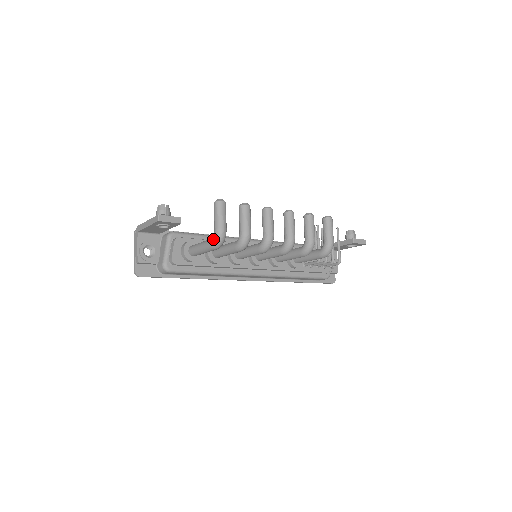
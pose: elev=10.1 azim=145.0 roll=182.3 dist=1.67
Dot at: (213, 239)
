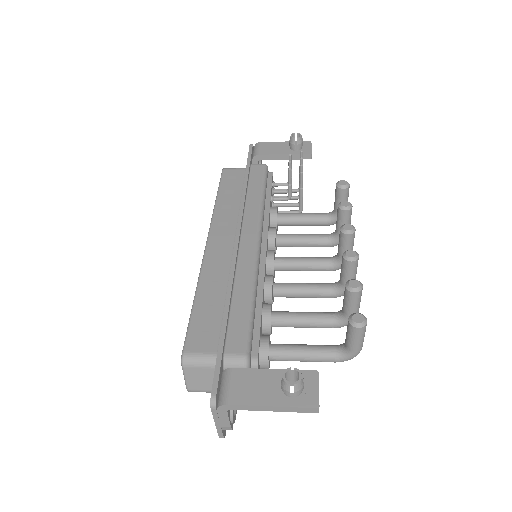
Dot at: (347, 360)
